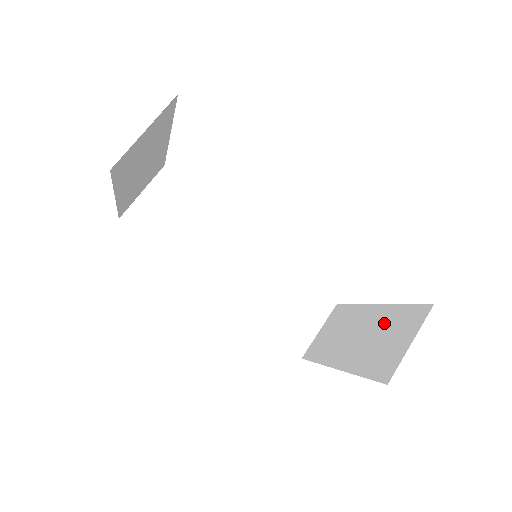
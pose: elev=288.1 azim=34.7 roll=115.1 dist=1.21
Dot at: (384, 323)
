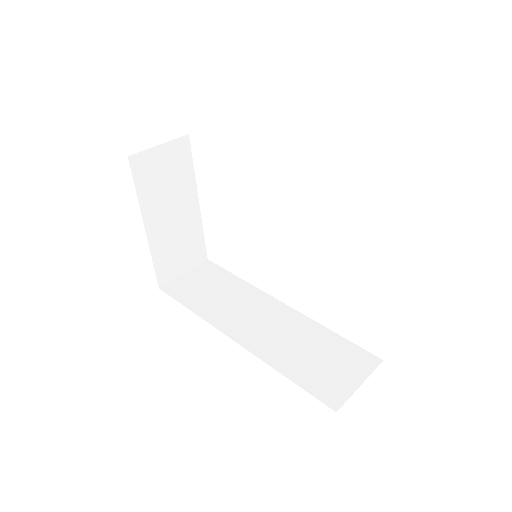
Dot at: occluded
